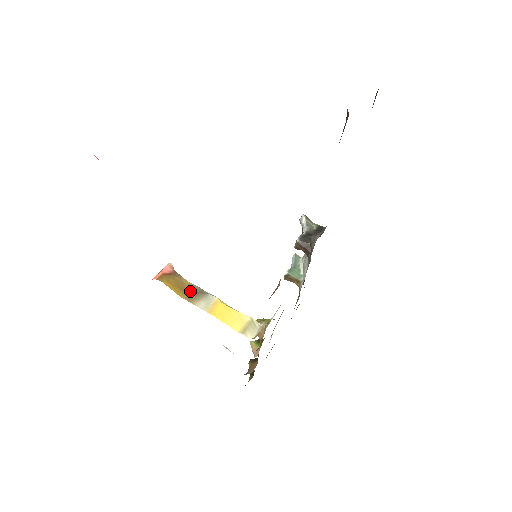
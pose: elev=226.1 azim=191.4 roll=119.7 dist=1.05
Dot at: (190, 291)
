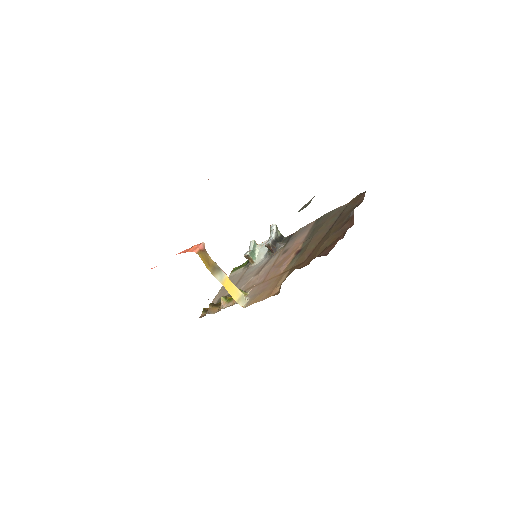
Dot at: (212, 266)
